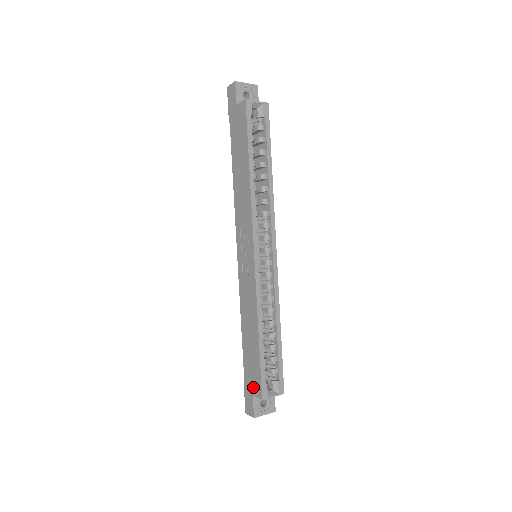
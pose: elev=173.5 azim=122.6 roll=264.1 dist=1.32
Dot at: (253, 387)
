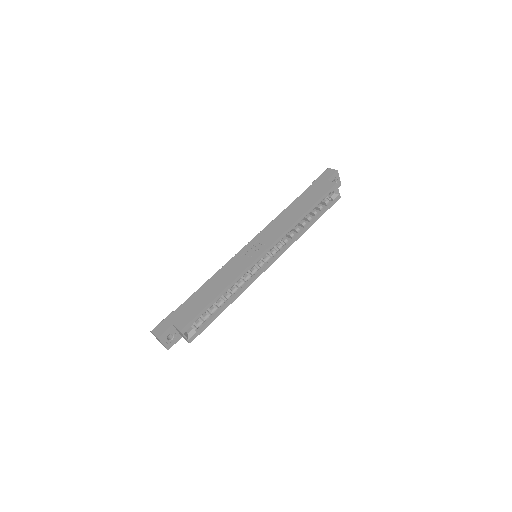
Dot at: (179, 320)
